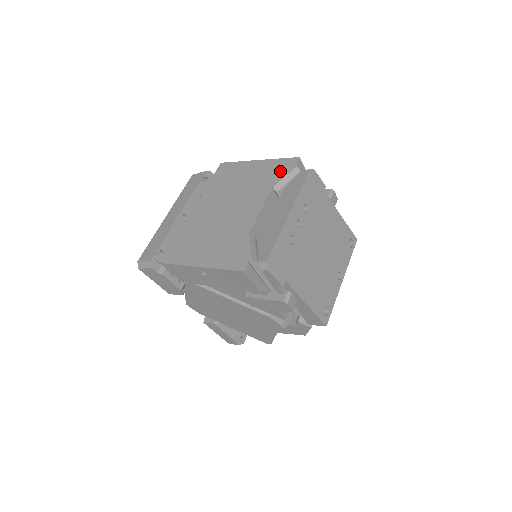
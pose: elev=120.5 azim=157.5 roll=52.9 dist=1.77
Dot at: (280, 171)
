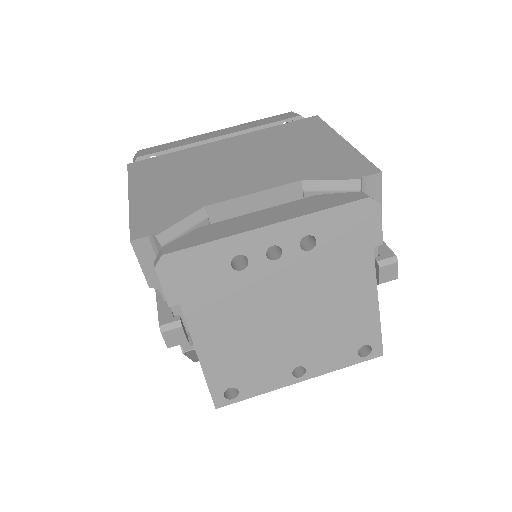
Dot at: (339, 169)
